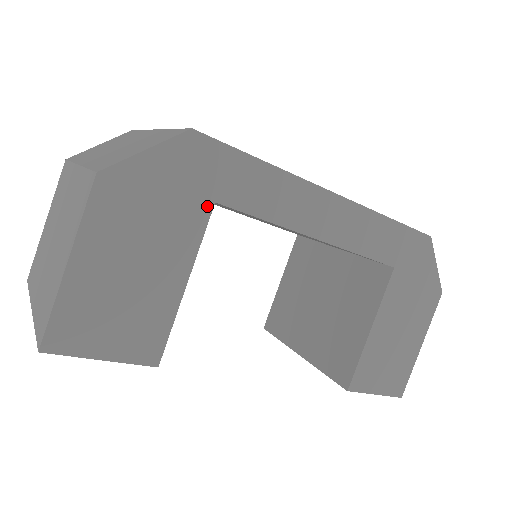
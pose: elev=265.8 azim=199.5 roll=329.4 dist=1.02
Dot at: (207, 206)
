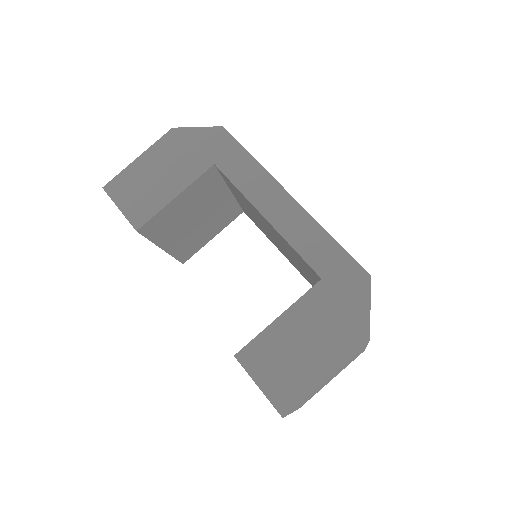
Dot at: (209, 164)
